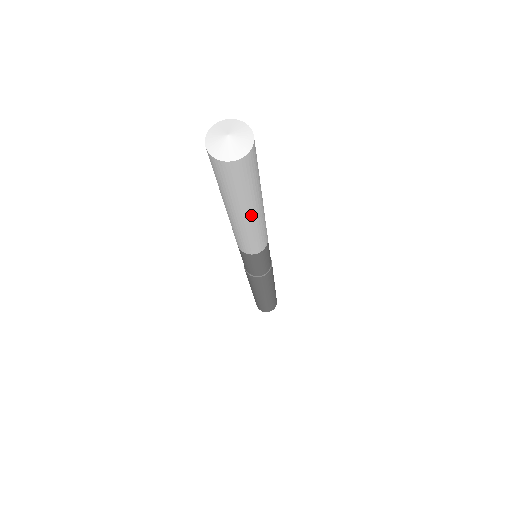
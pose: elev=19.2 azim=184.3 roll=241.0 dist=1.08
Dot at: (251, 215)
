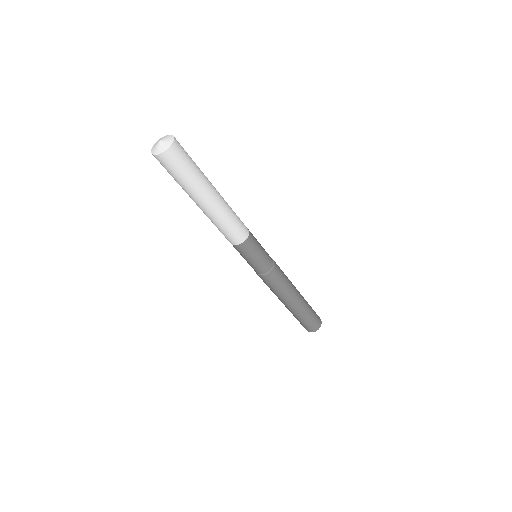
Dot at: (198, 203)
